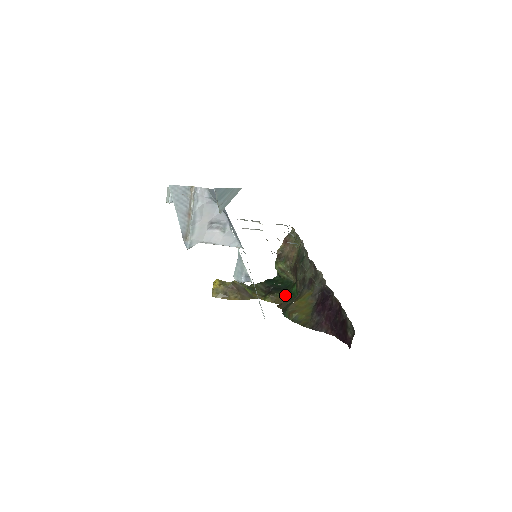
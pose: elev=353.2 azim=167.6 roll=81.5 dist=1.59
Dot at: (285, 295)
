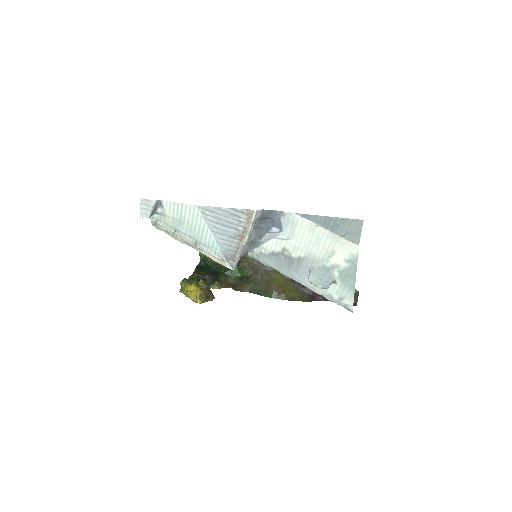
Dot at: (226, 278)
